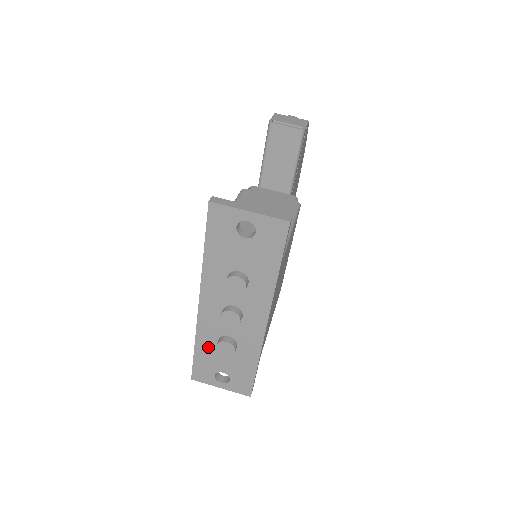
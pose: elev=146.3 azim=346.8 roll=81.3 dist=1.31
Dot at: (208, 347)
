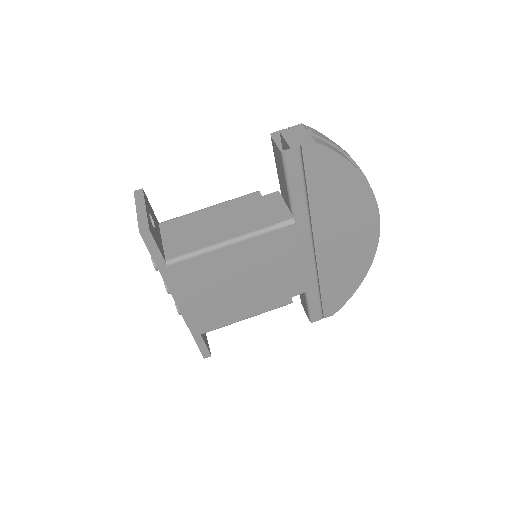
Dot at: occluded
